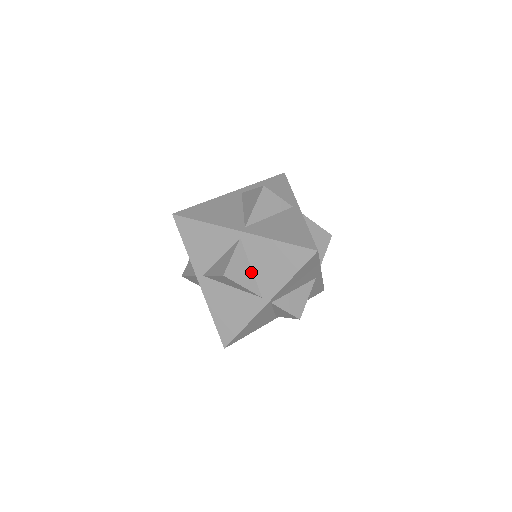
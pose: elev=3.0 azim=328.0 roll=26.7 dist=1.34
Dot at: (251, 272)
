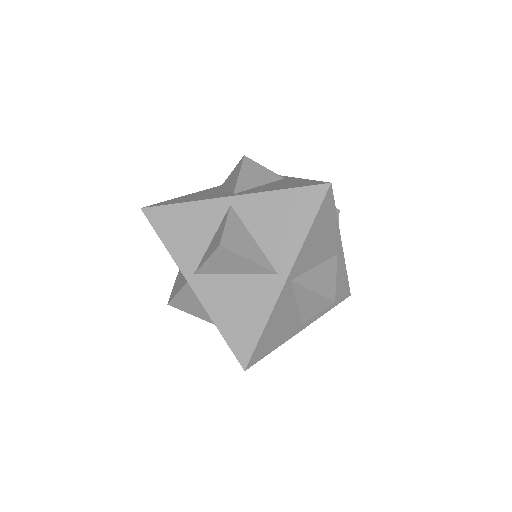
Dot at: (255, 243)
